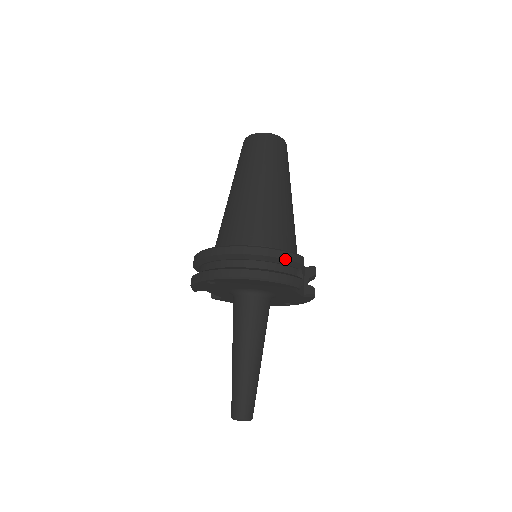
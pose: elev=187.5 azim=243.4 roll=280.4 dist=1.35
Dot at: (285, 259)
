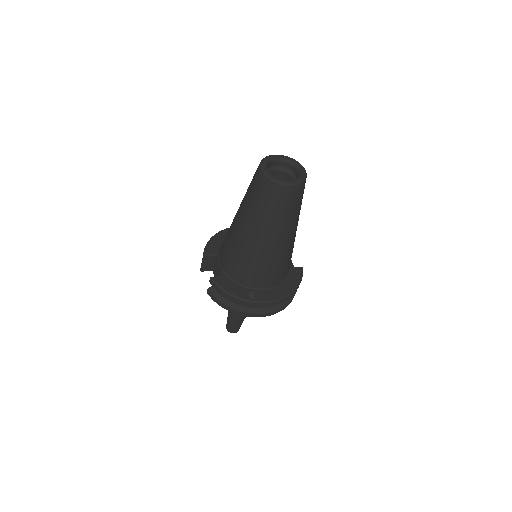
Dot at: occluded
